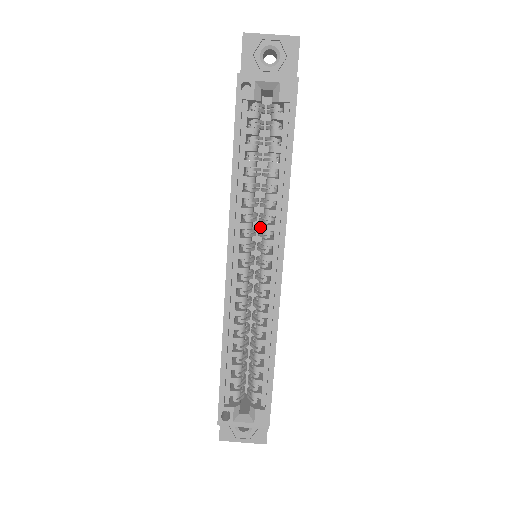
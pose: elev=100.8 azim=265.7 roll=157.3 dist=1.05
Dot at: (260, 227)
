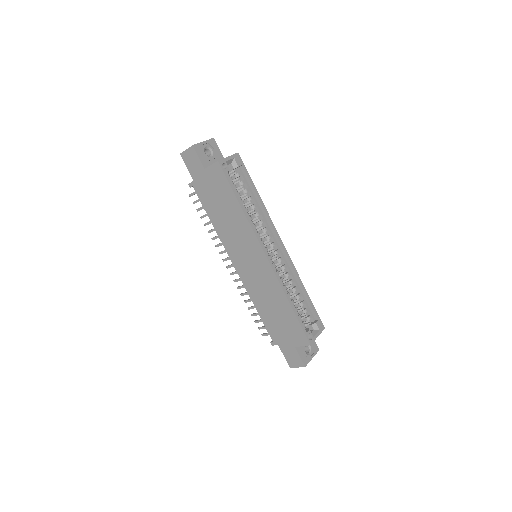
Dot at: occluded
